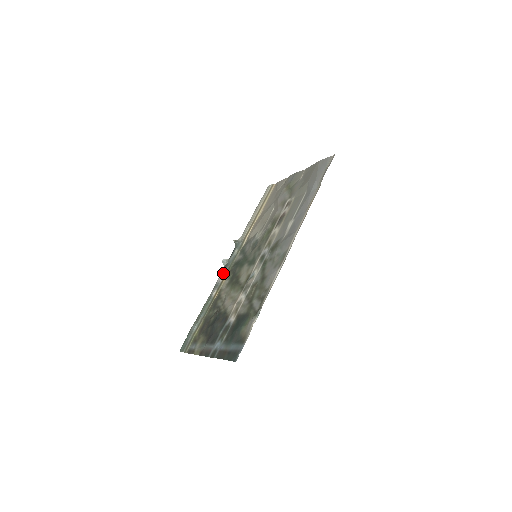
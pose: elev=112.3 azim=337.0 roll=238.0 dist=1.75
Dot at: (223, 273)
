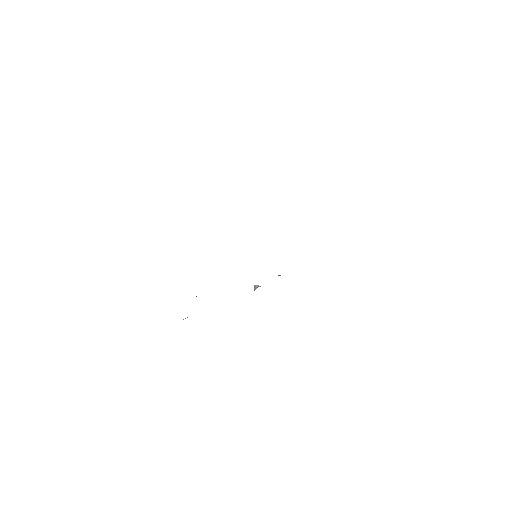
Dot at: occluded
